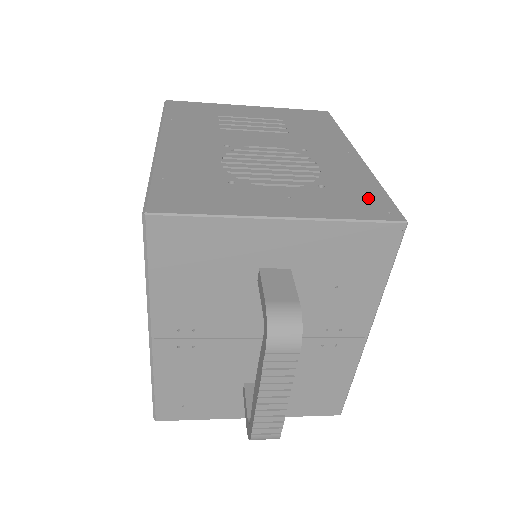
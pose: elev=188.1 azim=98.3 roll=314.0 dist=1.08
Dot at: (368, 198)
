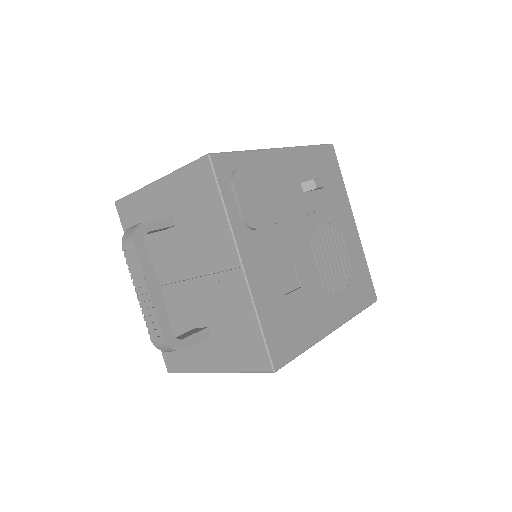
Dot at: occluded
